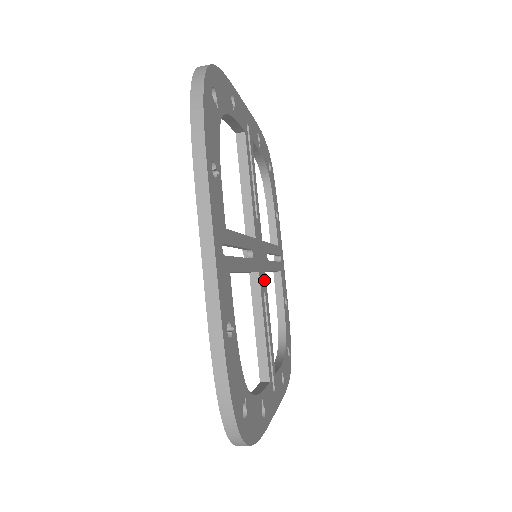
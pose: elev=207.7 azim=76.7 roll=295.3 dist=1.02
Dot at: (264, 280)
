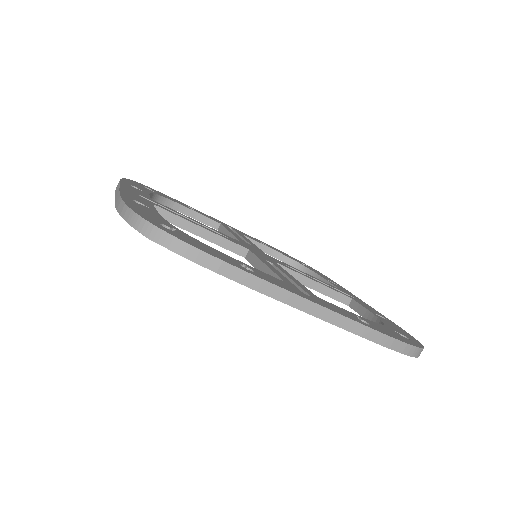
Dot at: (270, 261)
